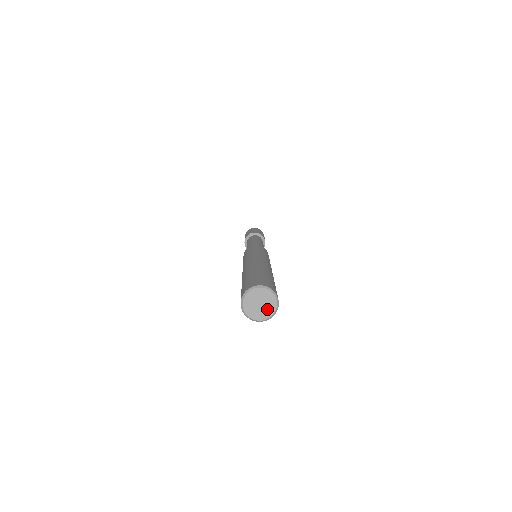
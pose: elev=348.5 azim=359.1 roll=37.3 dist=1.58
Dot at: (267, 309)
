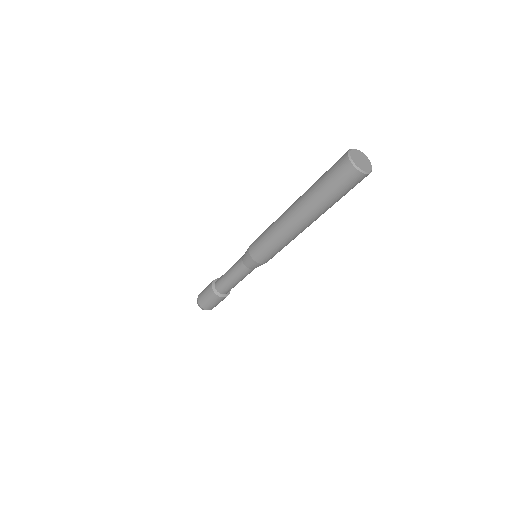
Dot at: (366, 161)
